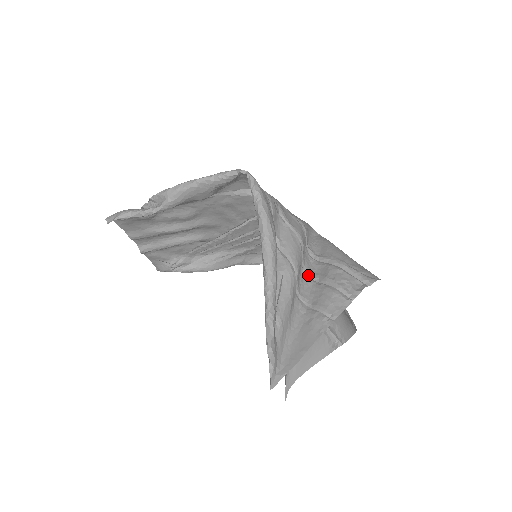
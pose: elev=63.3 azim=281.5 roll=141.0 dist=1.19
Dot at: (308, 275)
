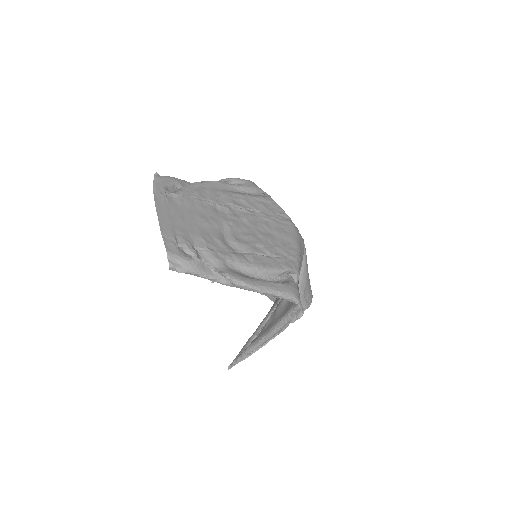
Dot at: occluded
